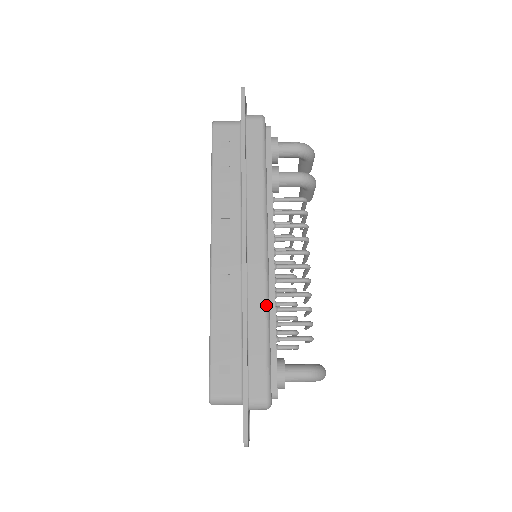
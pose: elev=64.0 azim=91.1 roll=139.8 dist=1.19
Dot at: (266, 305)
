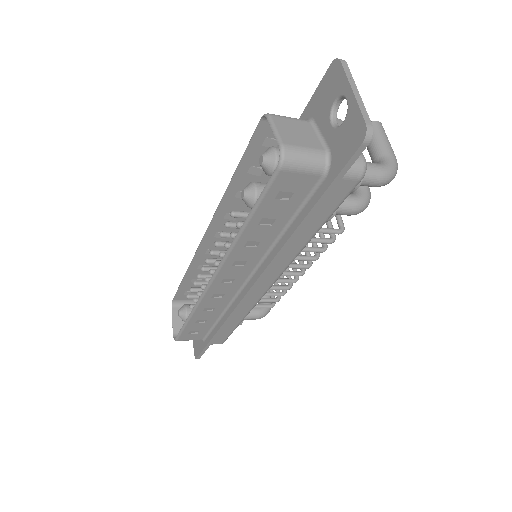
Dot at: (249, 312)
